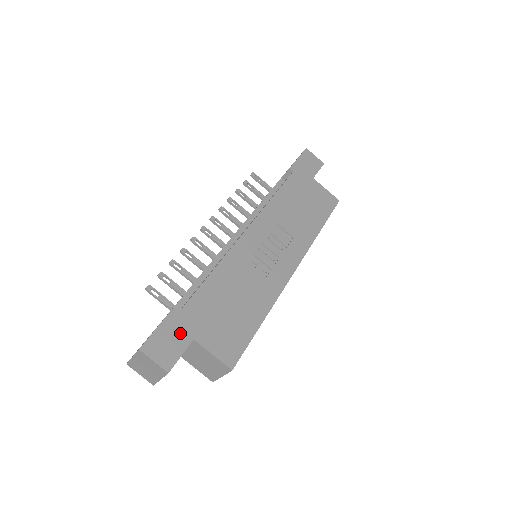
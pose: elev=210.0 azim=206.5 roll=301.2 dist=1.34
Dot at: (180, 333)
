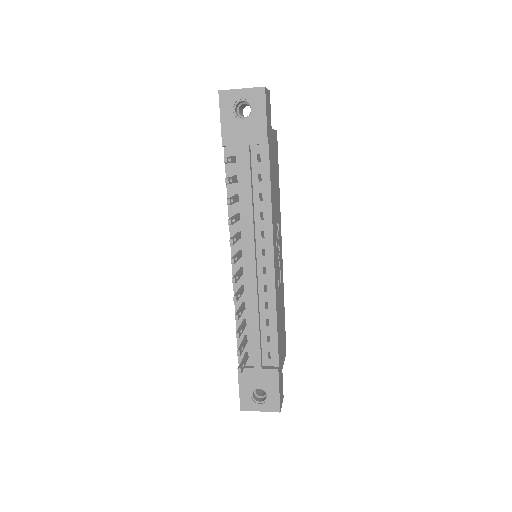
Dot at: (281, 377)
